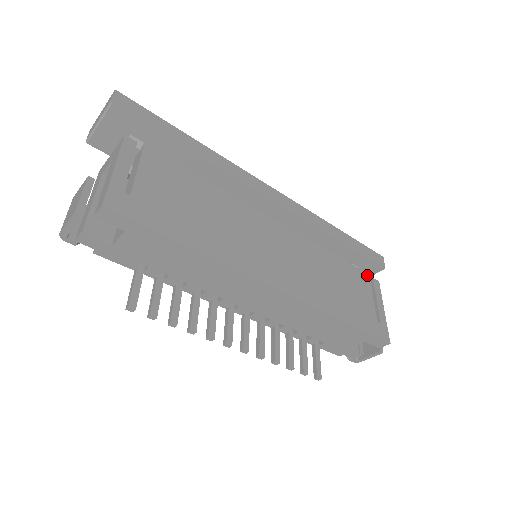
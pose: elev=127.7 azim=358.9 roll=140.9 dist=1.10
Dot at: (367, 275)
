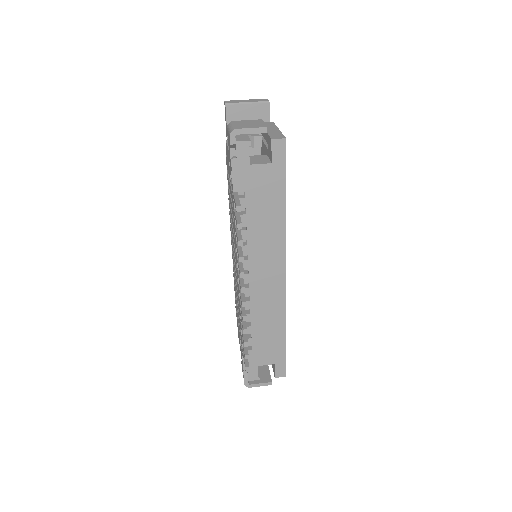
Dot at: occluded
